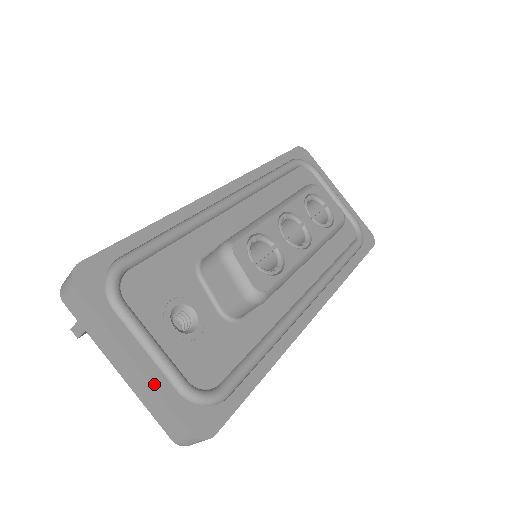
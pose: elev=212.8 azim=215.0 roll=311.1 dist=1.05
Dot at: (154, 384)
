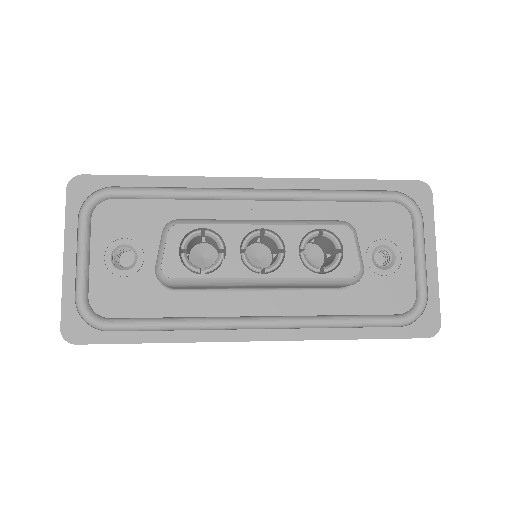
Dot at: (64, 281)
